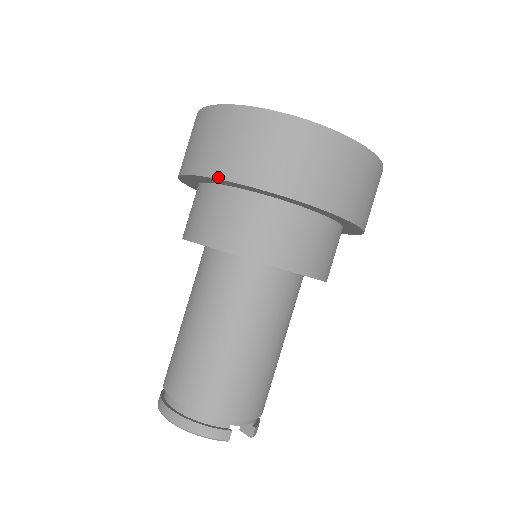
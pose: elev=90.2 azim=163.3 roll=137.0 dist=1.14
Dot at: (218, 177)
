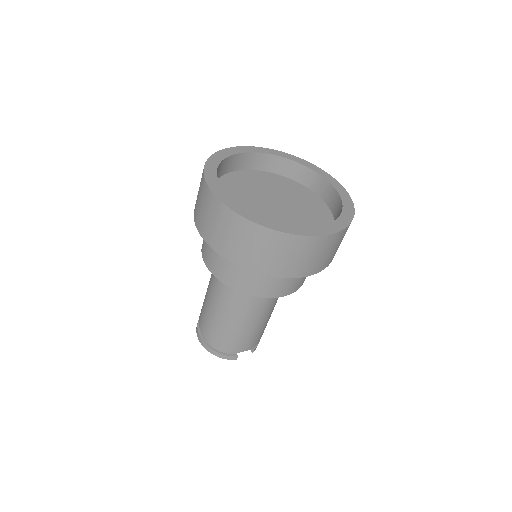
Dot at: (215, 250)
